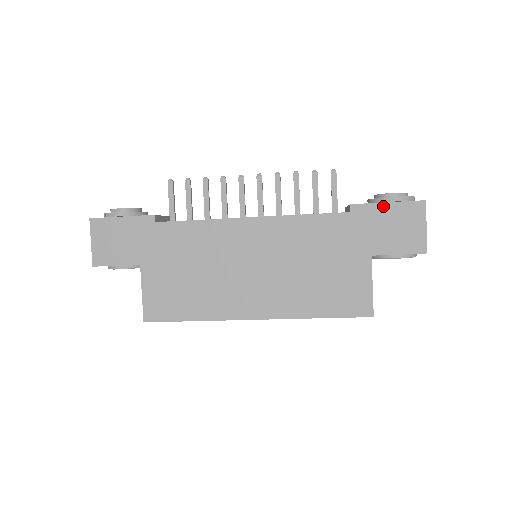
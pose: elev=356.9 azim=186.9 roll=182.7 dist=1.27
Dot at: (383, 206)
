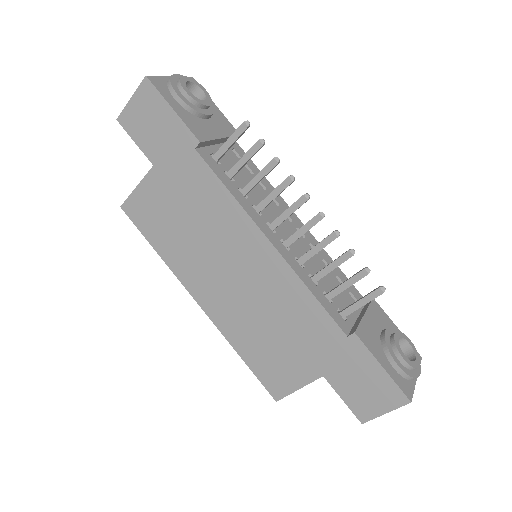
Dot at: (376, 365)
